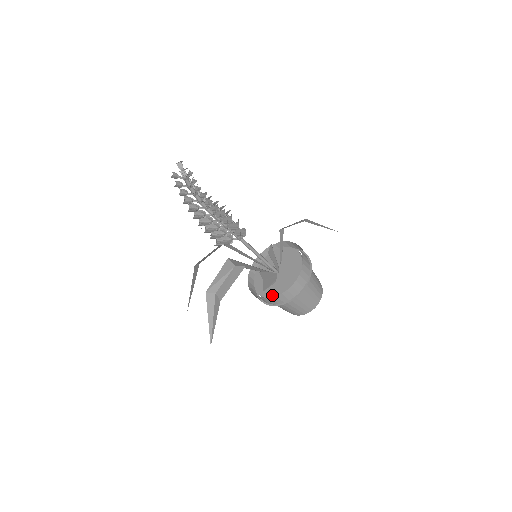
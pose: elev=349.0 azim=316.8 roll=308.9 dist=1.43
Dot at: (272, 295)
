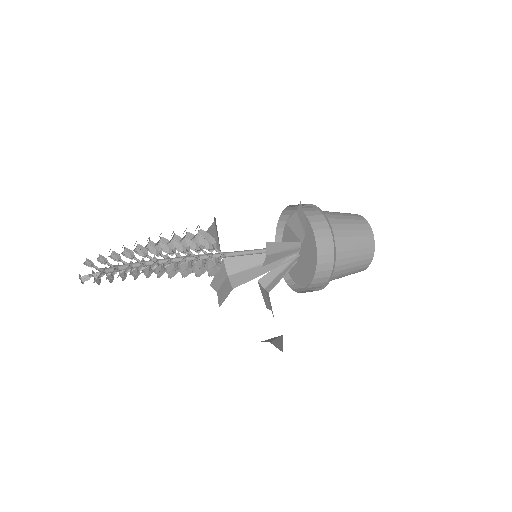
Dot at: (292, 276)
